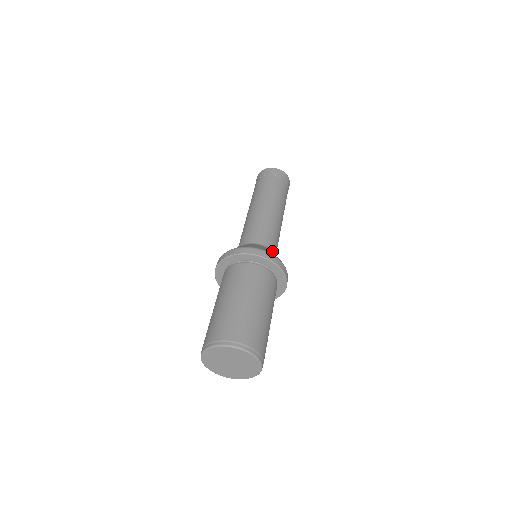
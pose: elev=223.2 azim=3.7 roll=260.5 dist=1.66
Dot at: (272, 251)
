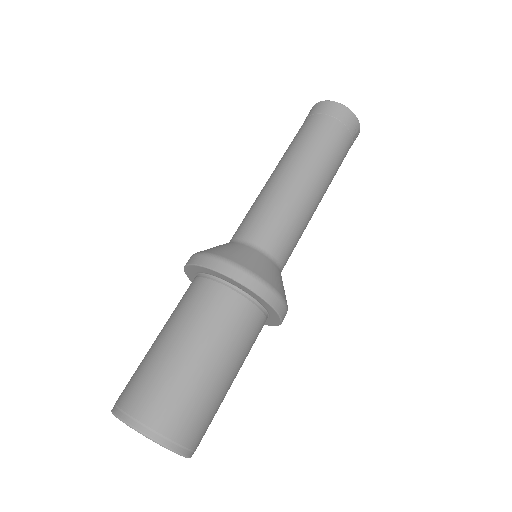
Dot at: occluded
